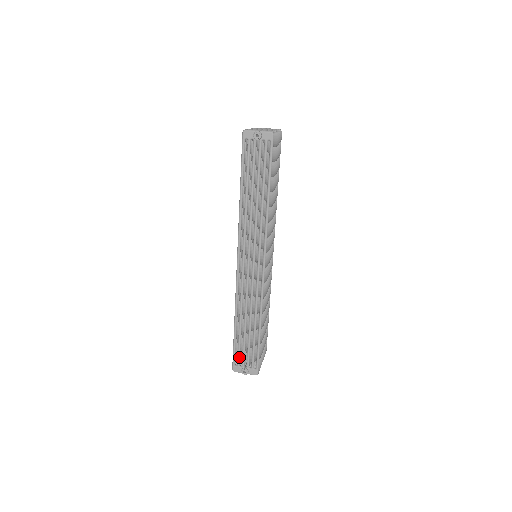
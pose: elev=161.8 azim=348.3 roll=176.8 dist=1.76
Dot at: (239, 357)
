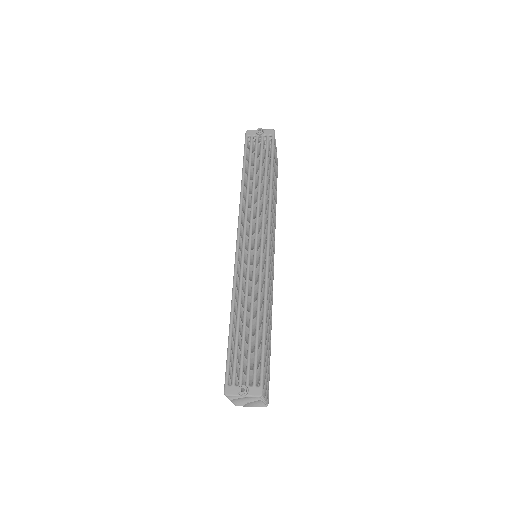
Dot at: (235, 369)
